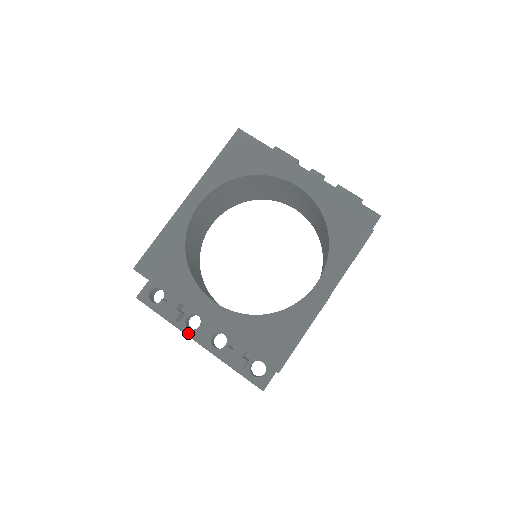
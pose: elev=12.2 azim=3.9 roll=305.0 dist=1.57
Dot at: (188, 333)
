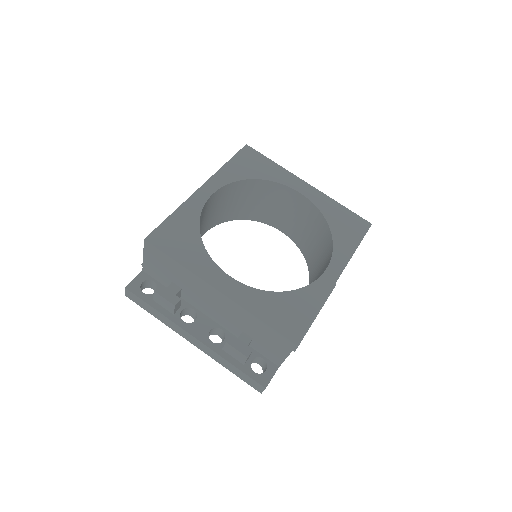
Dot at: (183, 326)
